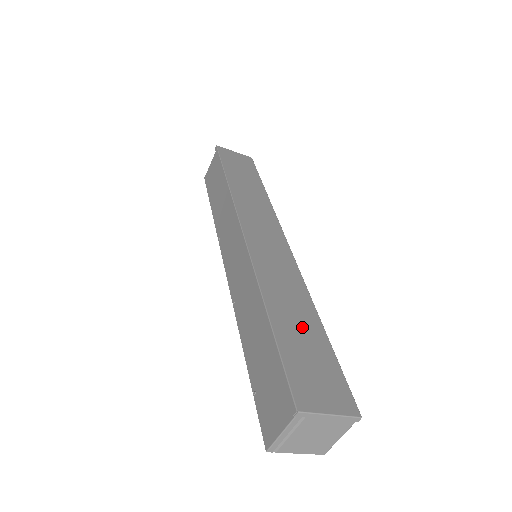
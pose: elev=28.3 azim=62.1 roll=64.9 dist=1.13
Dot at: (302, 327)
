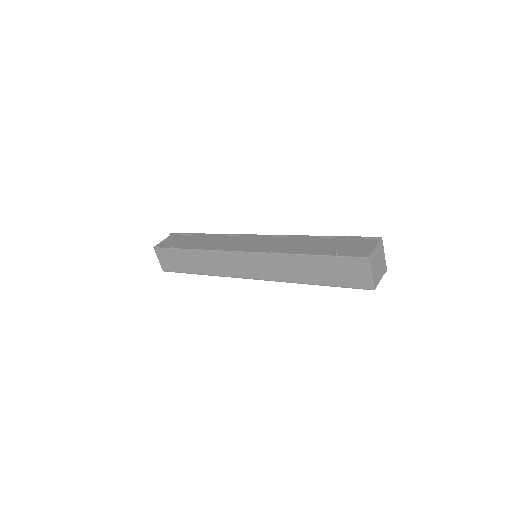
Dot at: occluded
